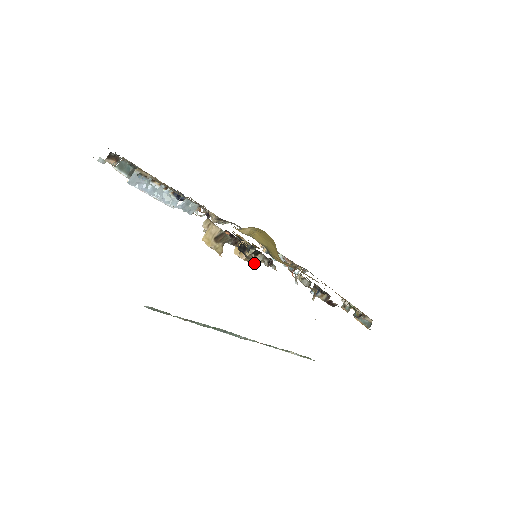
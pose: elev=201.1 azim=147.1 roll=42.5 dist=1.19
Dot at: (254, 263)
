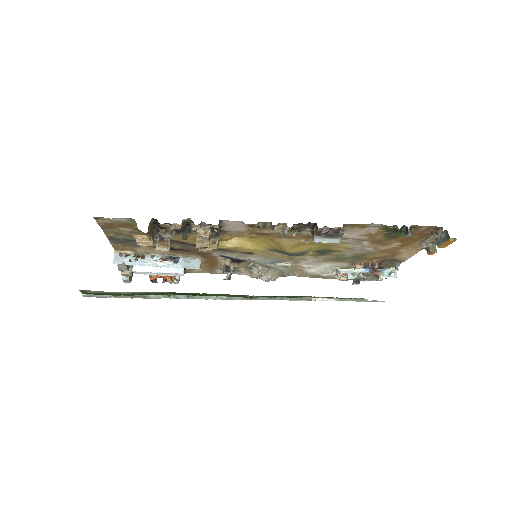
Dot at: (210, 243)
